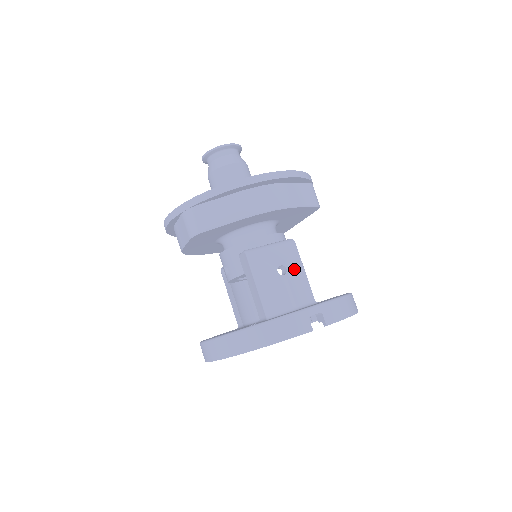
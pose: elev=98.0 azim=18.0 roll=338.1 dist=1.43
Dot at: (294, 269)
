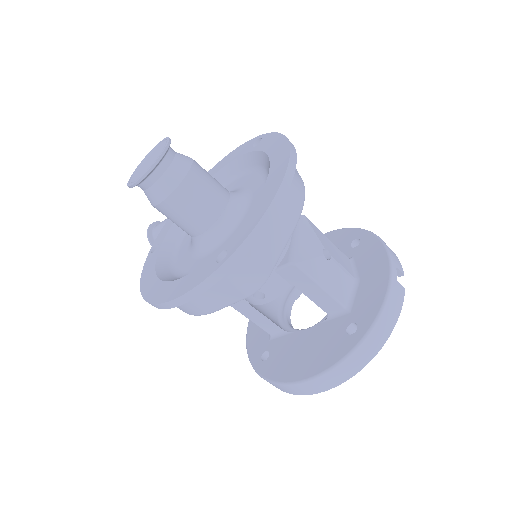
Dot at: (327, 244)
